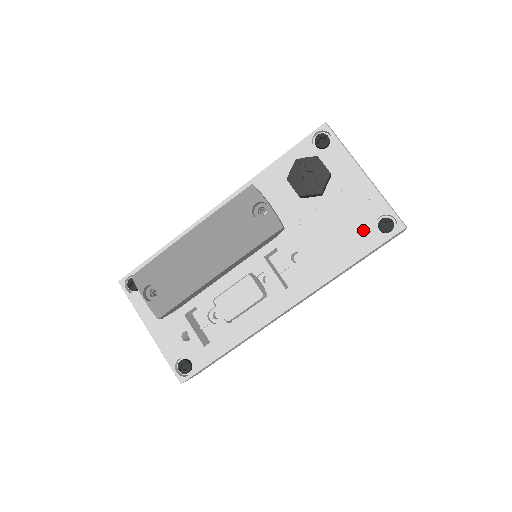
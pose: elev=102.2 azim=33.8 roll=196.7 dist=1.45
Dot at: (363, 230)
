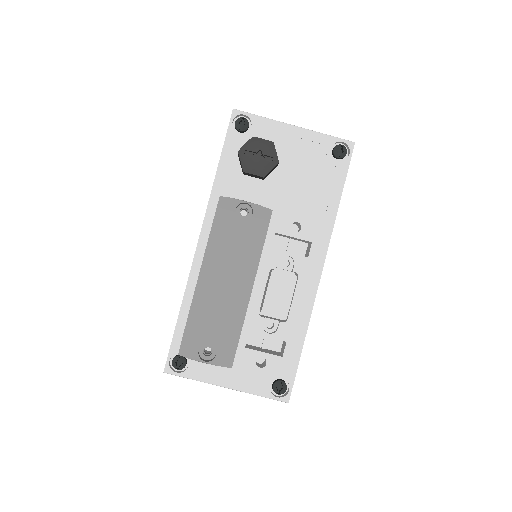
Dot at: (327, 168)
